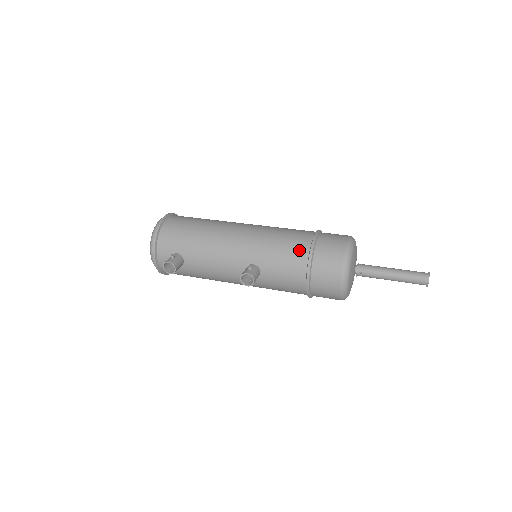
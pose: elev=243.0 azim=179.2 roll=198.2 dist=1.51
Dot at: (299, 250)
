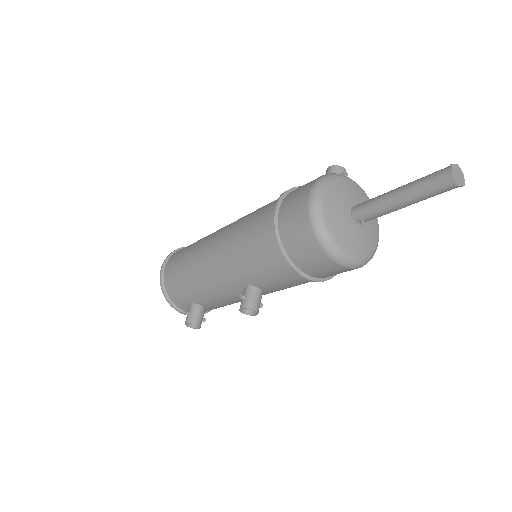
Dot at: (268, 250)
